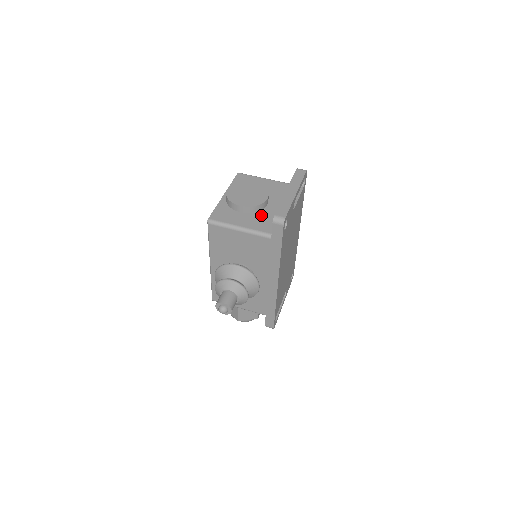
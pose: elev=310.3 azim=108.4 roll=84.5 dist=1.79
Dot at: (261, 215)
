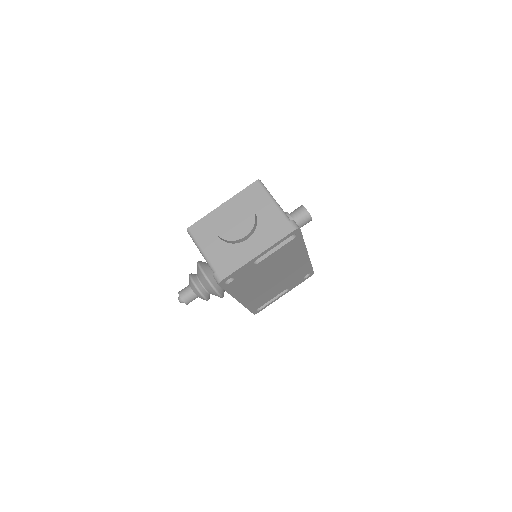
Dot at: (230, 250)
